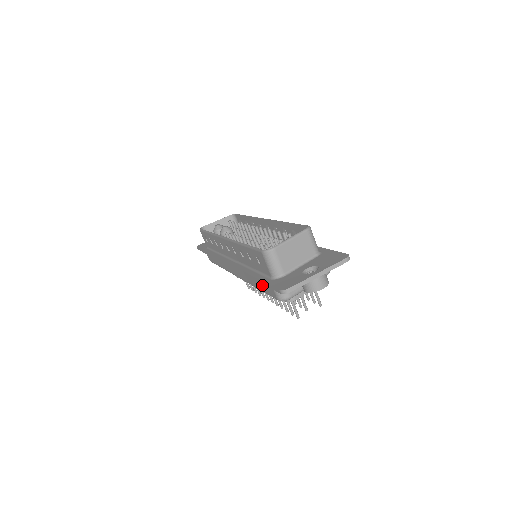
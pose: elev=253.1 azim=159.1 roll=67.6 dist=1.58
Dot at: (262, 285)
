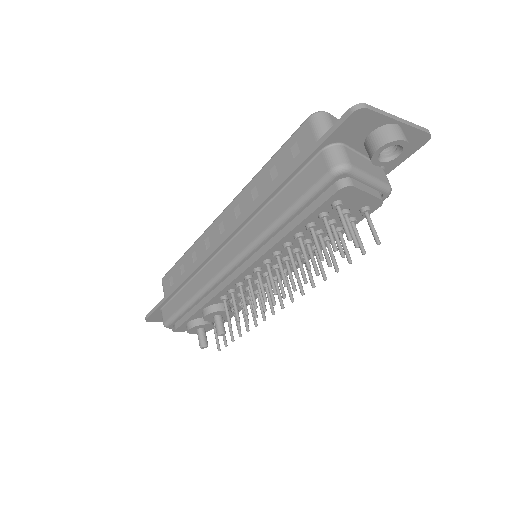
Dot at: (295, 188)
